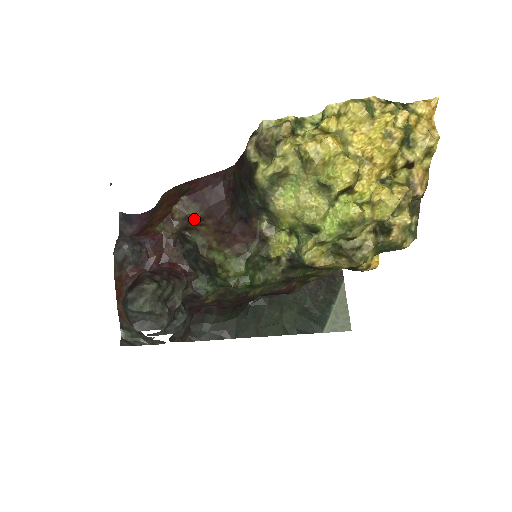
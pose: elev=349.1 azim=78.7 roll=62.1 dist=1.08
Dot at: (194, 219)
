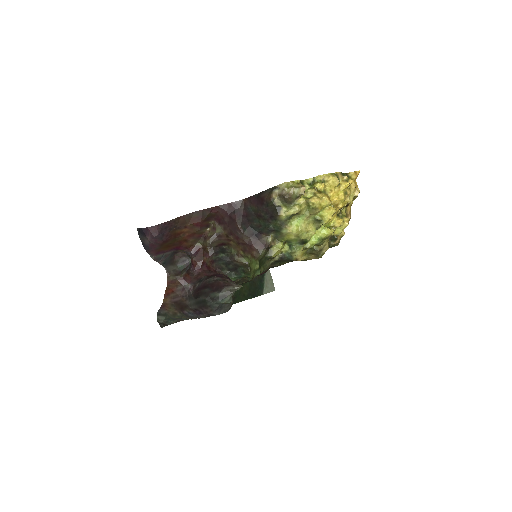
Dot at: (222, 236)
